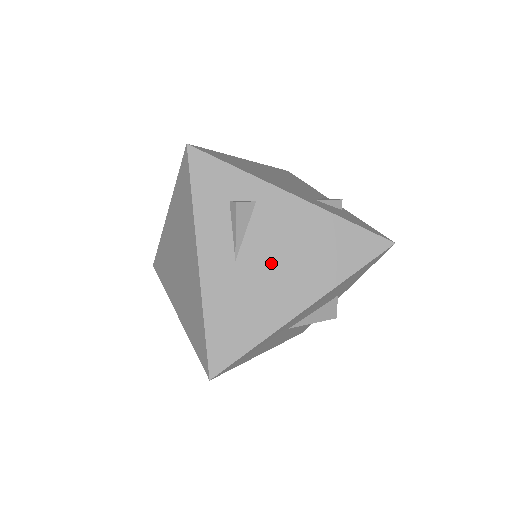
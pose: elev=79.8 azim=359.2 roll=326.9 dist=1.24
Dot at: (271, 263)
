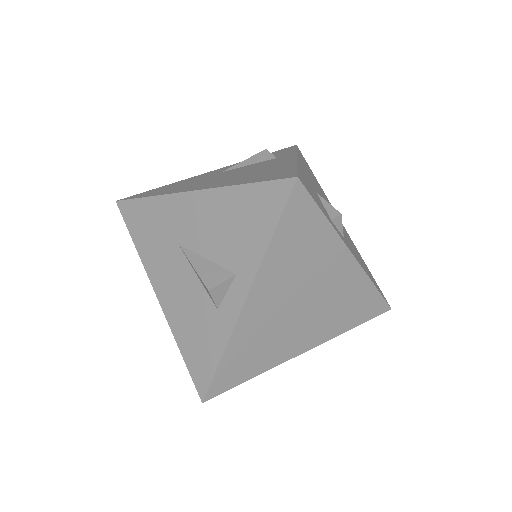
Dot at: occluded
